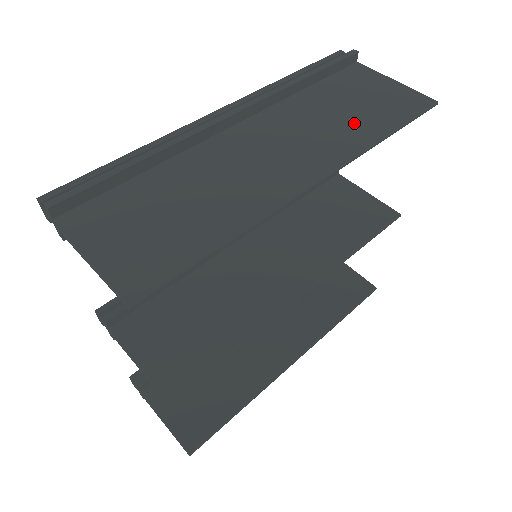
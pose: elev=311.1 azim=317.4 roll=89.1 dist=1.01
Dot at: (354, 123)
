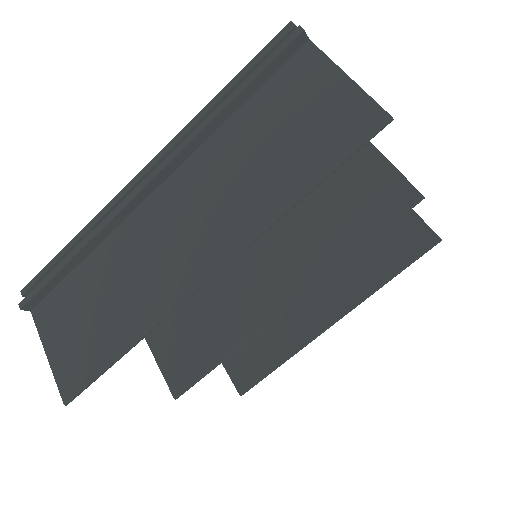
Dot at: (270, 176)
